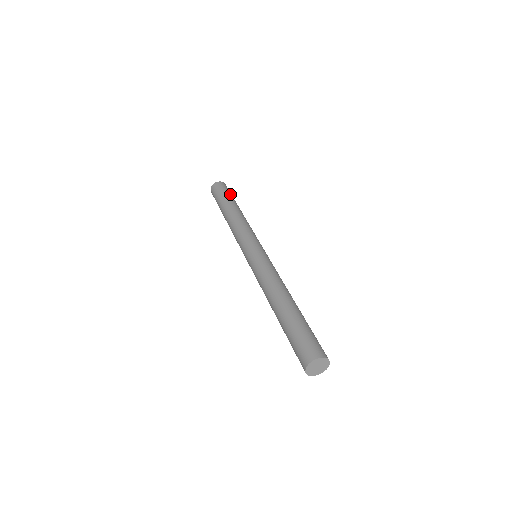
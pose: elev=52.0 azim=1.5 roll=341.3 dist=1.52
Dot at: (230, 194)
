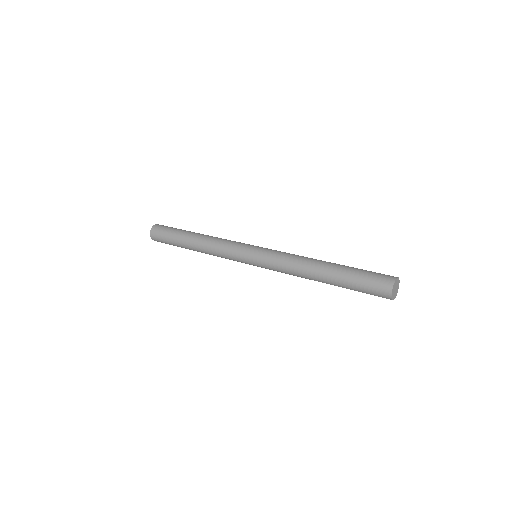
Dot at: occluded
